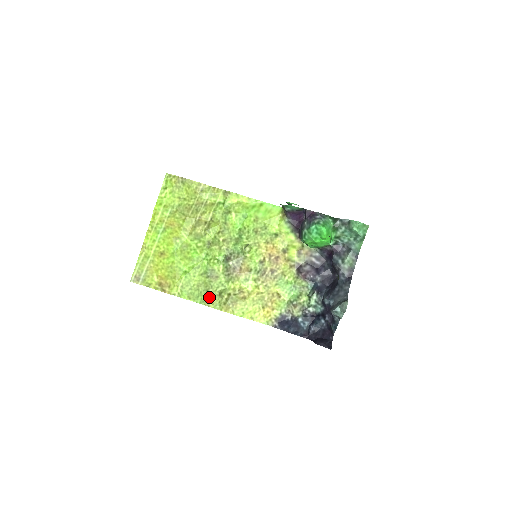
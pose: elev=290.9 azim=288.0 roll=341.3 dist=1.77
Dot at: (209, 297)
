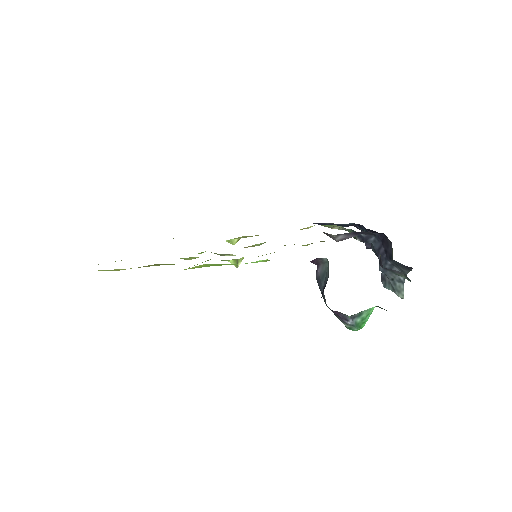
Dot at: occluded
